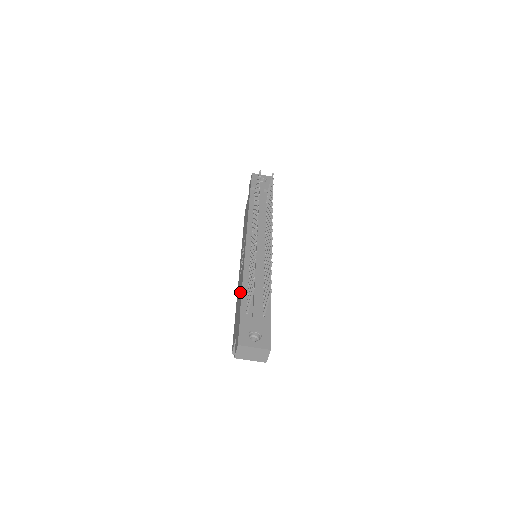
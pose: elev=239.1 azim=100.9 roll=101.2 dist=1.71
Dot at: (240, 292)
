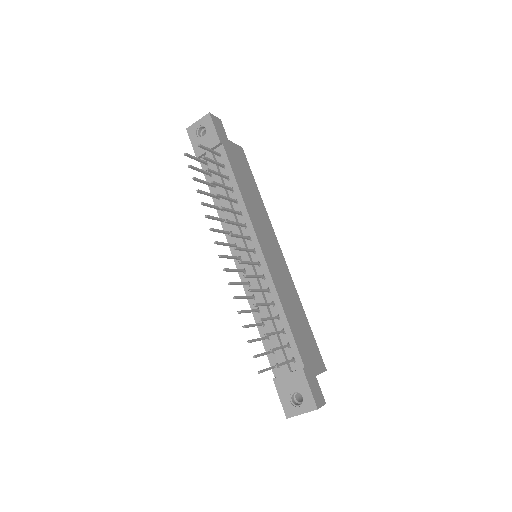
Dot at: occluded
